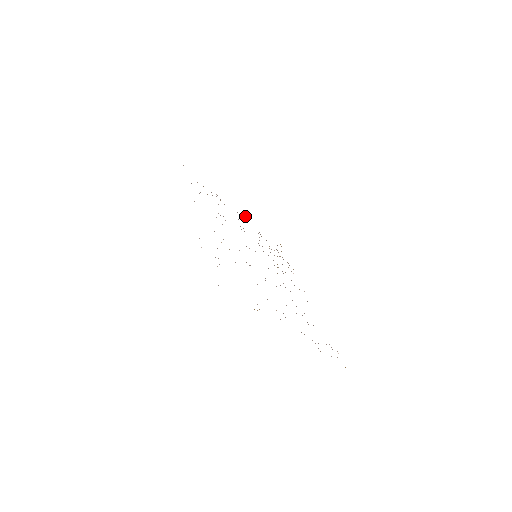
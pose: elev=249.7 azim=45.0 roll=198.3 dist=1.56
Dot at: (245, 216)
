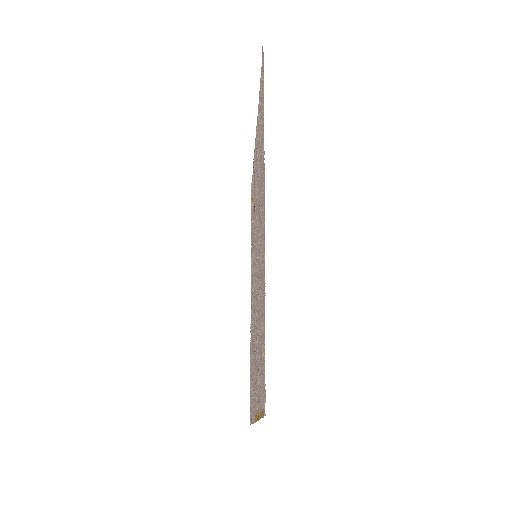
Dot at: occluded
